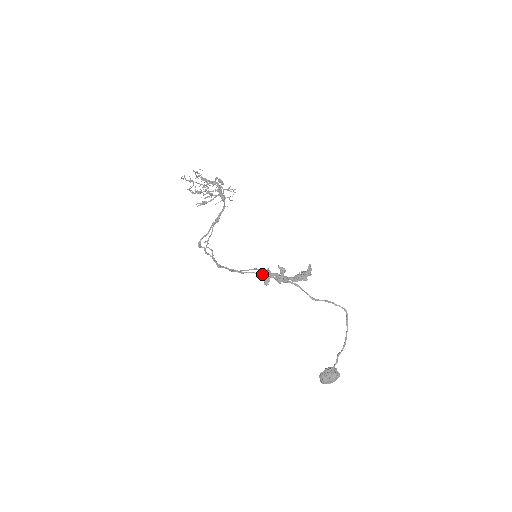
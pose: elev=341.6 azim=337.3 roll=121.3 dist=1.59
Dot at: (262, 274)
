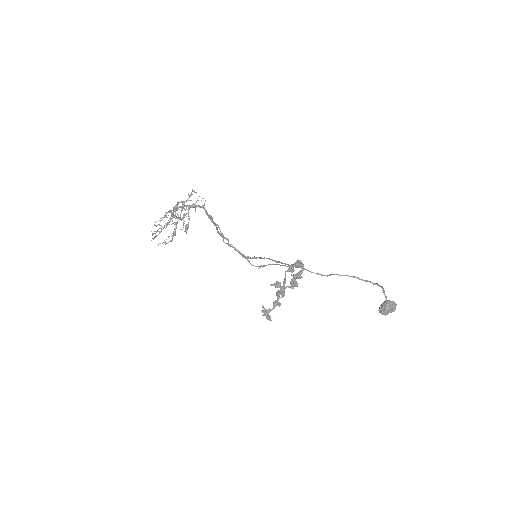
Dot at: occluded
